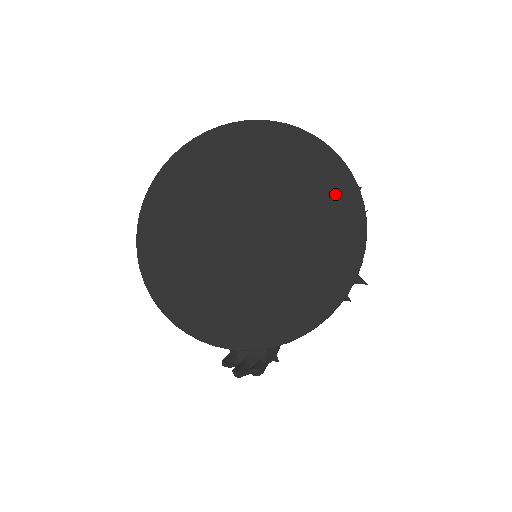
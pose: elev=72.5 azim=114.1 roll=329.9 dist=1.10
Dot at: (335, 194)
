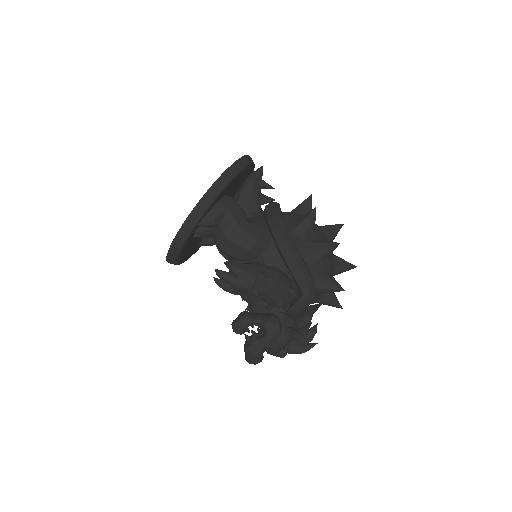
Dot at: occluded
